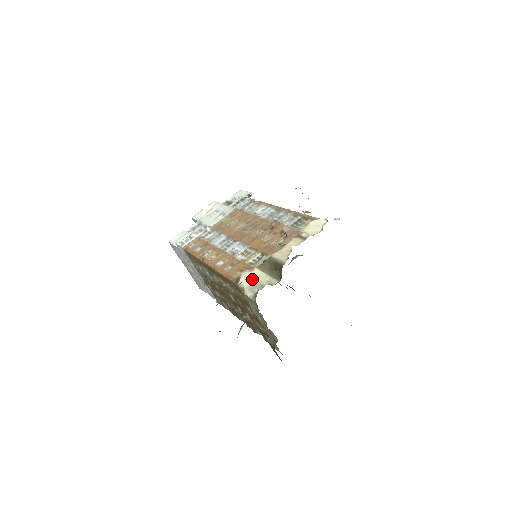
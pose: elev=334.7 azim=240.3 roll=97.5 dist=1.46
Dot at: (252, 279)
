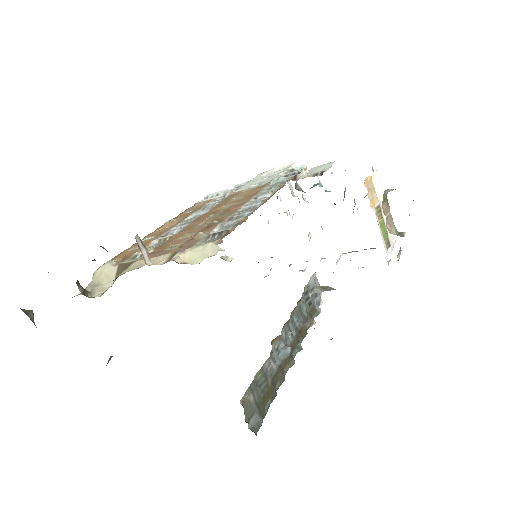
Dot at: (102, 275)
